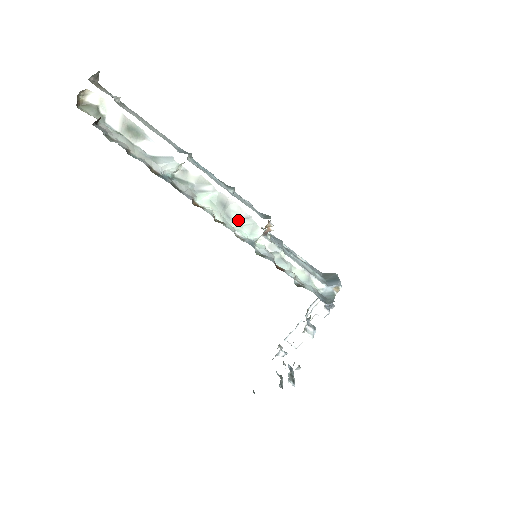
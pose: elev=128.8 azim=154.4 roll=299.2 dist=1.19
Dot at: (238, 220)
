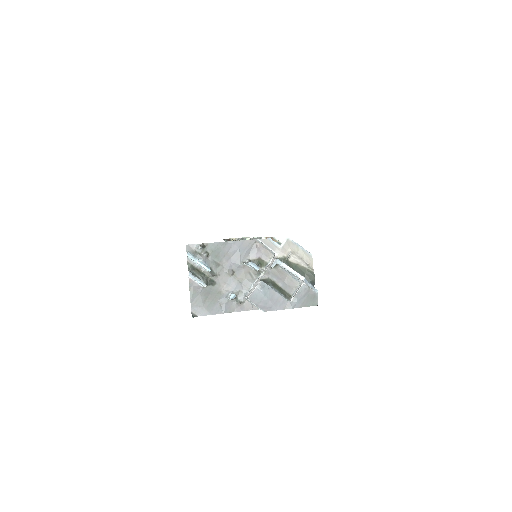
Dot at: occluded
